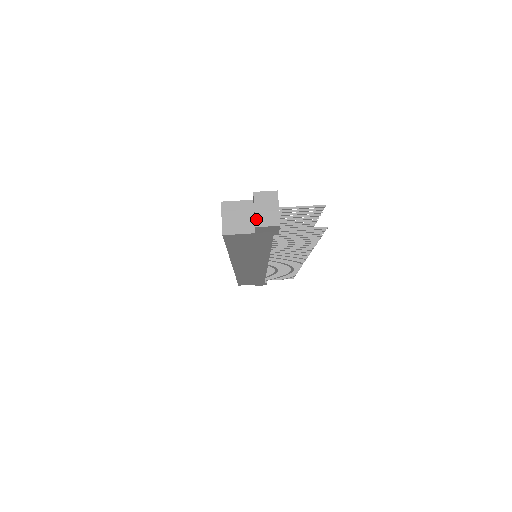
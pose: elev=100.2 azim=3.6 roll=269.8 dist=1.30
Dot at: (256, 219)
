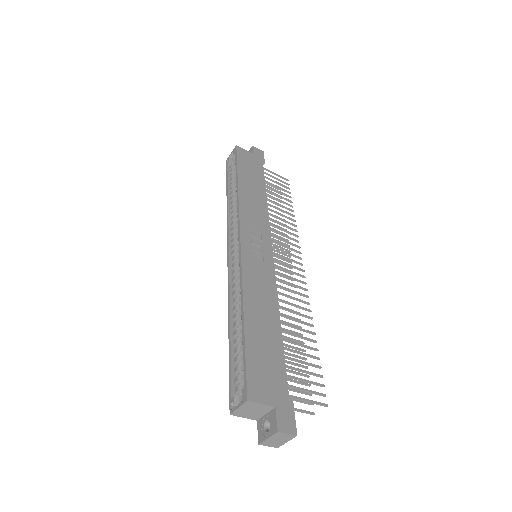
Dot at: (263, 442)
